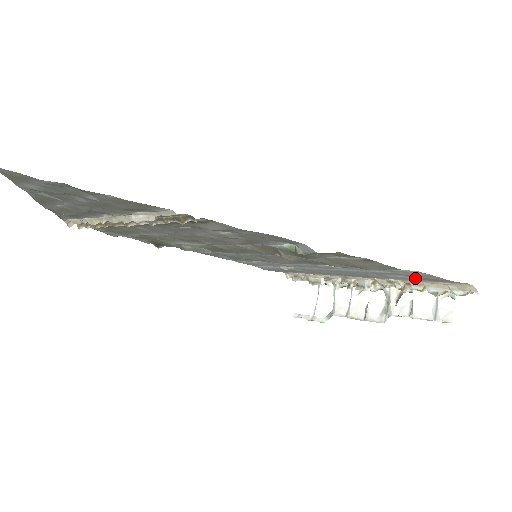
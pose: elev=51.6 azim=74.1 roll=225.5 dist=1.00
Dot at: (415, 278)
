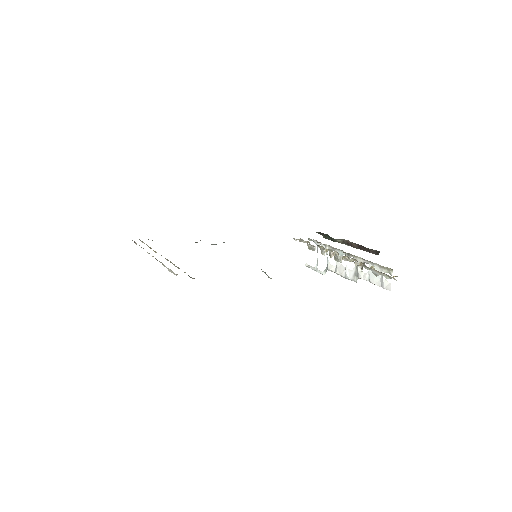
Dot at: occluded
